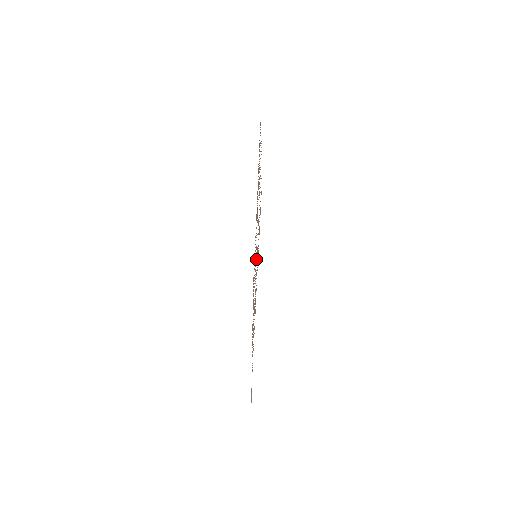
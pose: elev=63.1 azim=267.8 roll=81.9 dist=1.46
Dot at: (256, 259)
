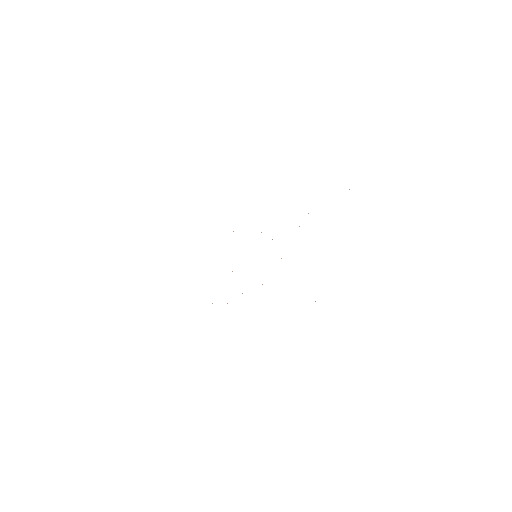
Dot at: occluded
